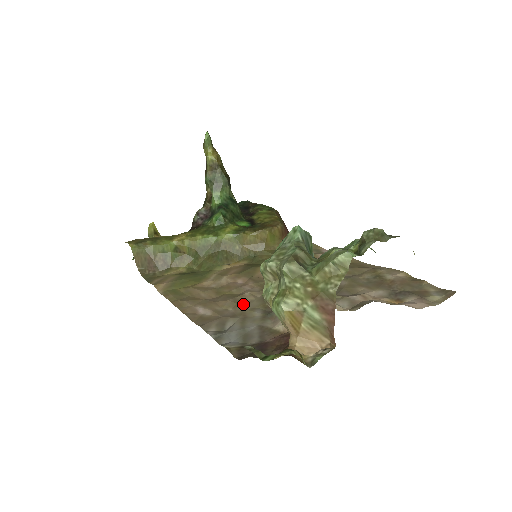
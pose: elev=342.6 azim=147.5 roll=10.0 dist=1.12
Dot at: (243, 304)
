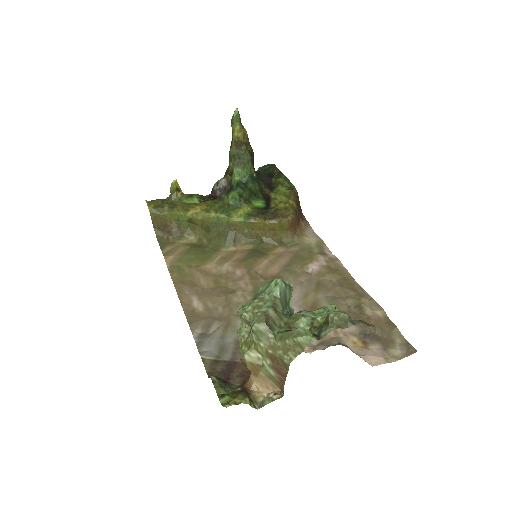
Dot at: (232, 306)
